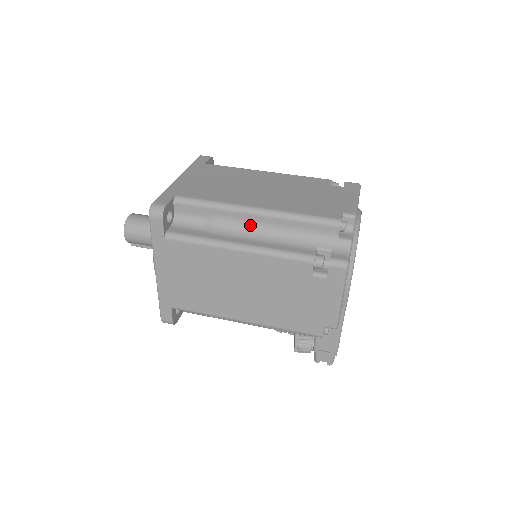
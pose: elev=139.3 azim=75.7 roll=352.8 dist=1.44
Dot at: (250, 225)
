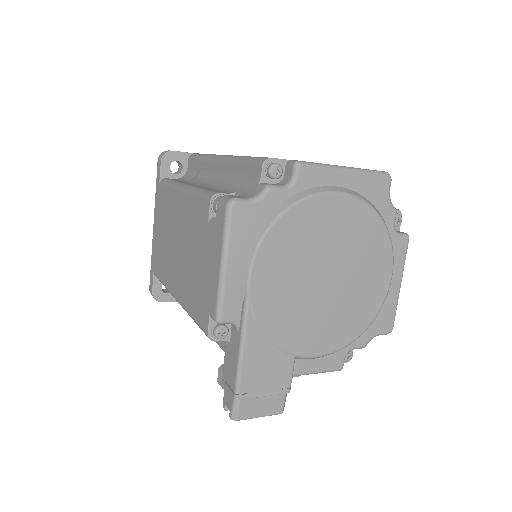
Dot at: (214, 175)
